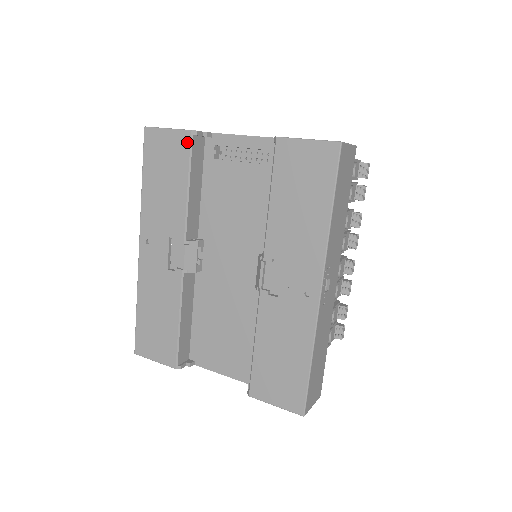
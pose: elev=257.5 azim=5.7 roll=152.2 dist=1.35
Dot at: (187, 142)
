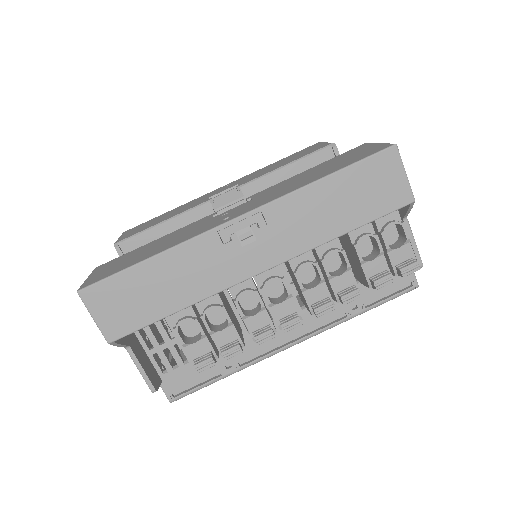
Dot at: (323, 147)
